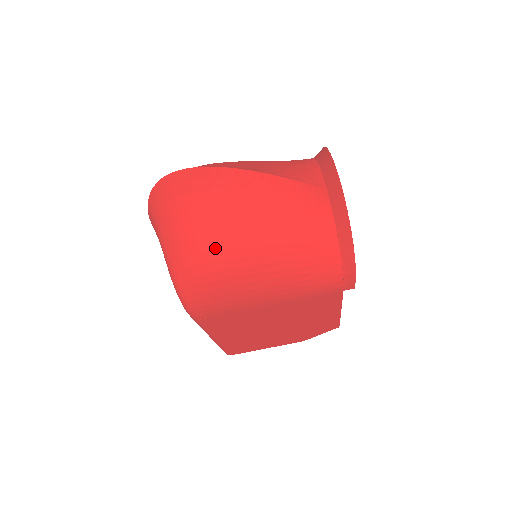
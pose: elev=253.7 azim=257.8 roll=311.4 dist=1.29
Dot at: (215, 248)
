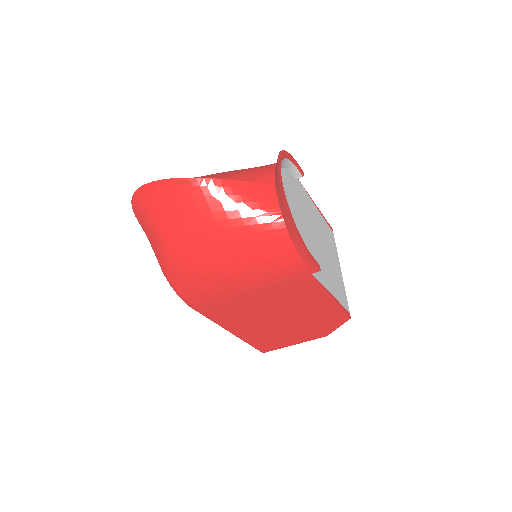
Dot at: (182, 244)
